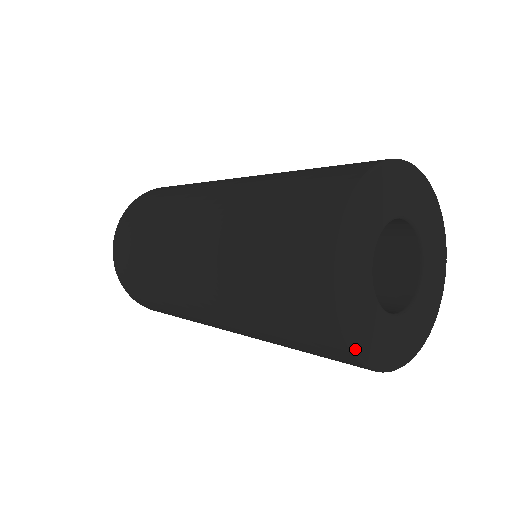
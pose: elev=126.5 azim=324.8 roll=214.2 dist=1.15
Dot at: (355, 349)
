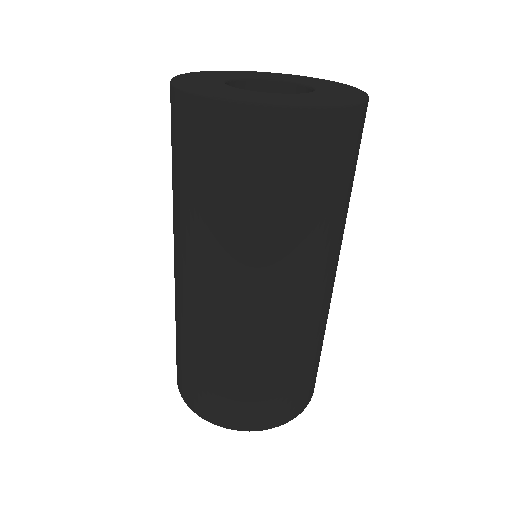
Dot at: (224, 98)
